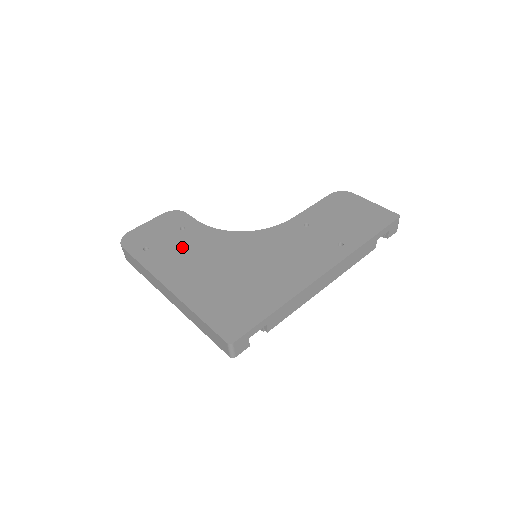
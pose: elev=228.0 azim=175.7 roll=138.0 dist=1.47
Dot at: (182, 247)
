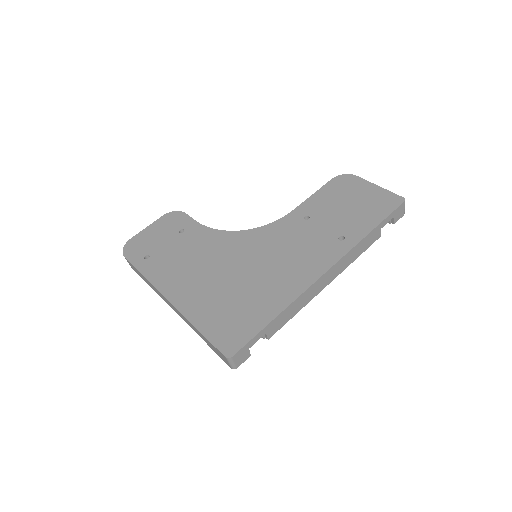
Dot at: (182, 253)
